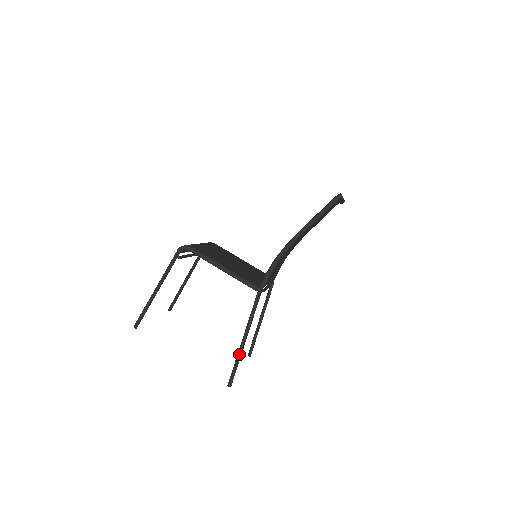
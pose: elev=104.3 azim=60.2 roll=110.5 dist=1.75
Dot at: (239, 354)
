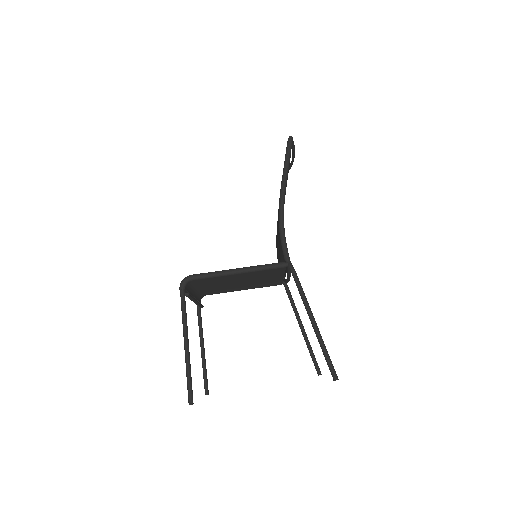
Dot at: (319, 337)
